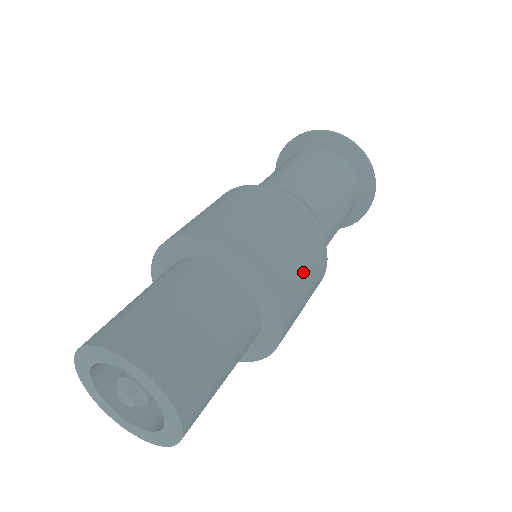
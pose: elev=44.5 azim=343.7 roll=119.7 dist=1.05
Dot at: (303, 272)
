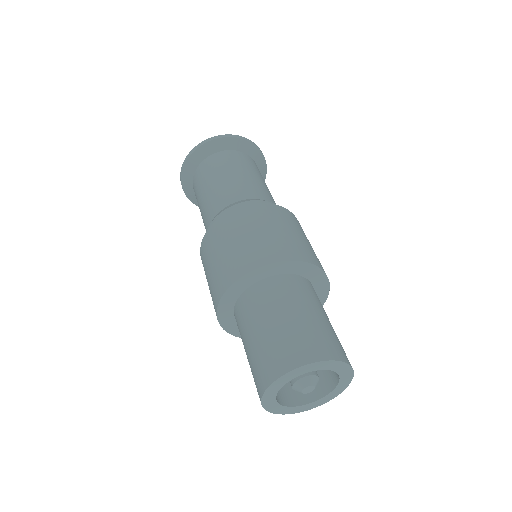
Dot at: (276, 231)
